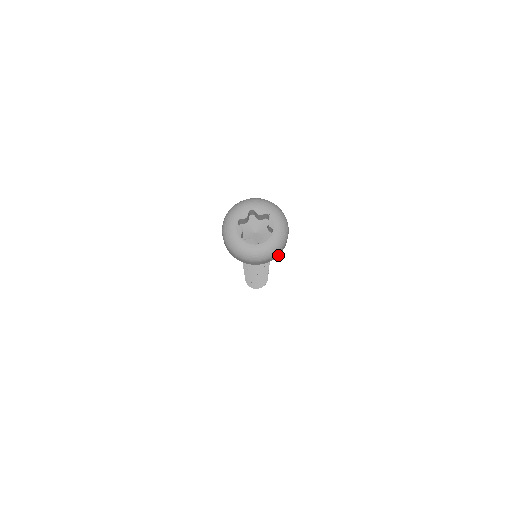
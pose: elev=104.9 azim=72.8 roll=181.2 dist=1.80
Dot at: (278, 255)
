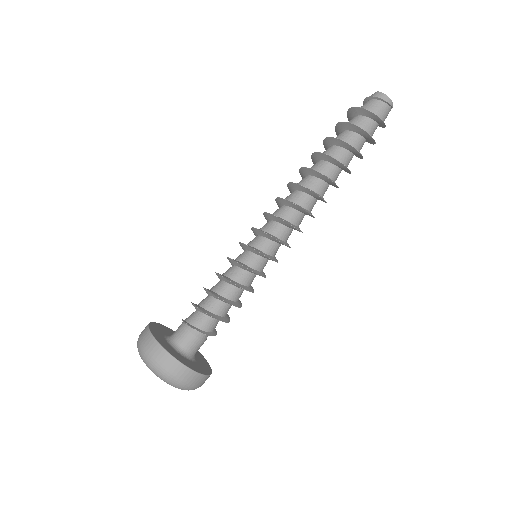
Dot at: occluded
